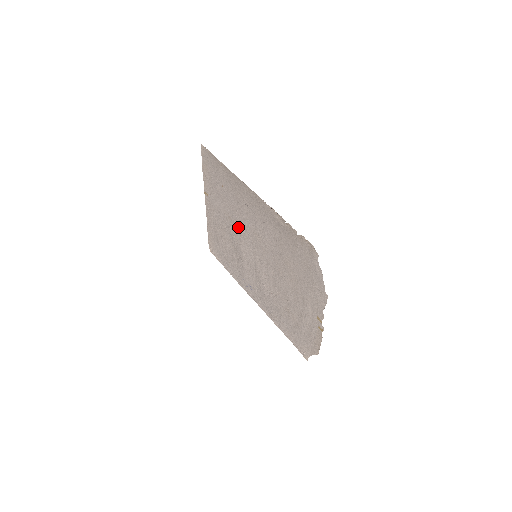
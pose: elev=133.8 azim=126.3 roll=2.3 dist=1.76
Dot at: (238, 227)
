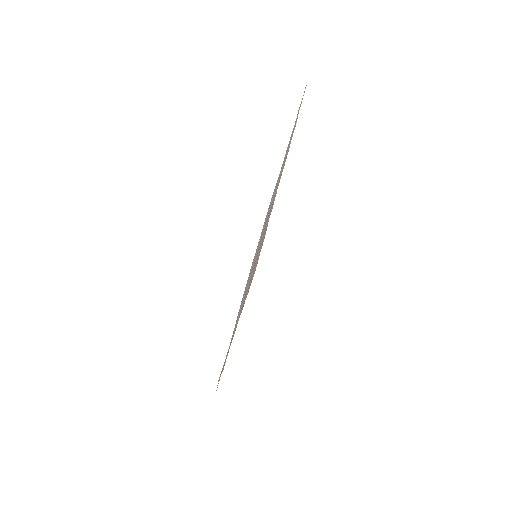
Dot at: (258, 248)
